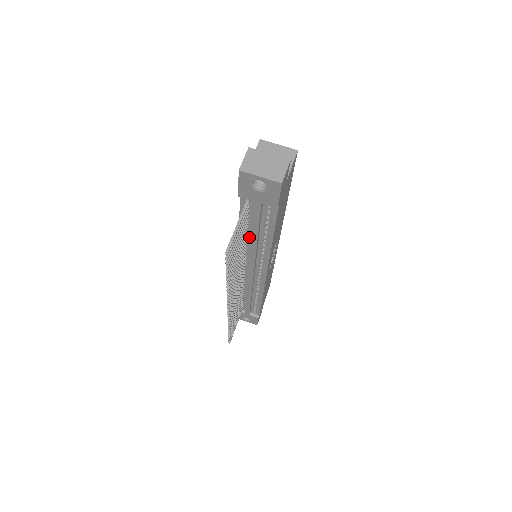
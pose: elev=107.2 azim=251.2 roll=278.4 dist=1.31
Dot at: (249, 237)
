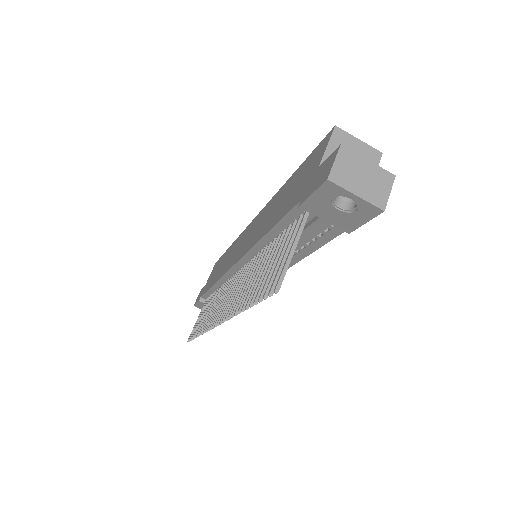
Dot at: occluded
